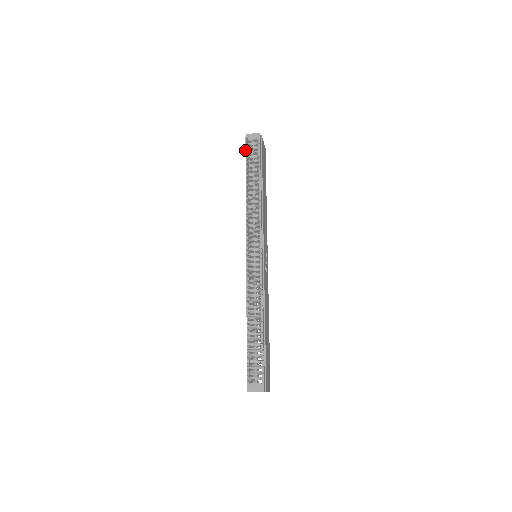
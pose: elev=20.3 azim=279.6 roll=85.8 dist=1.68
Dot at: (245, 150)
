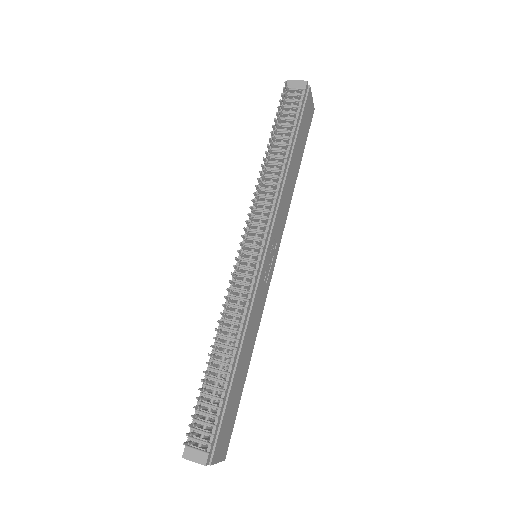
Dot at: occluded
